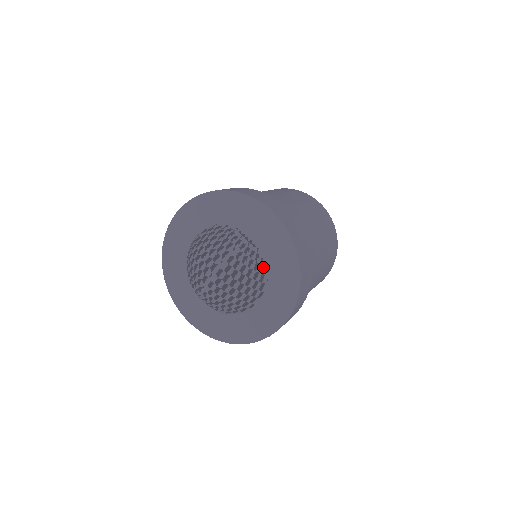
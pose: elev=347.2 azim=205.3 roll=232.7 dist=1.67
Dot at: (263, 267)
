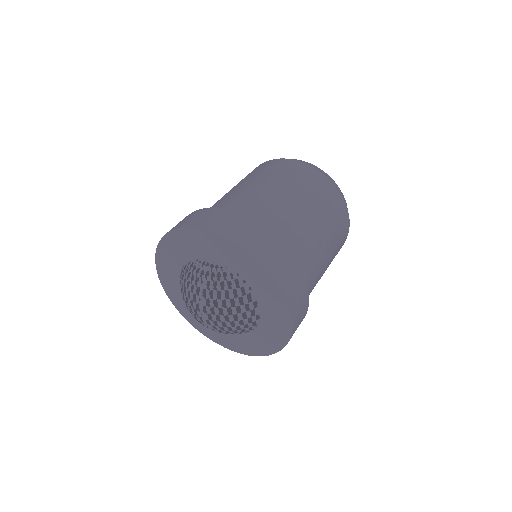
Dot at: (237, 281)
